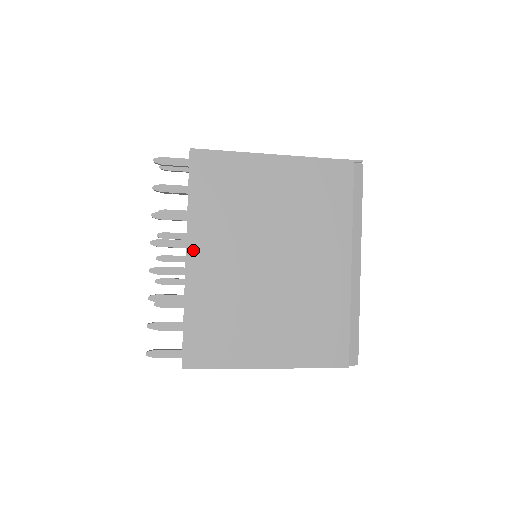
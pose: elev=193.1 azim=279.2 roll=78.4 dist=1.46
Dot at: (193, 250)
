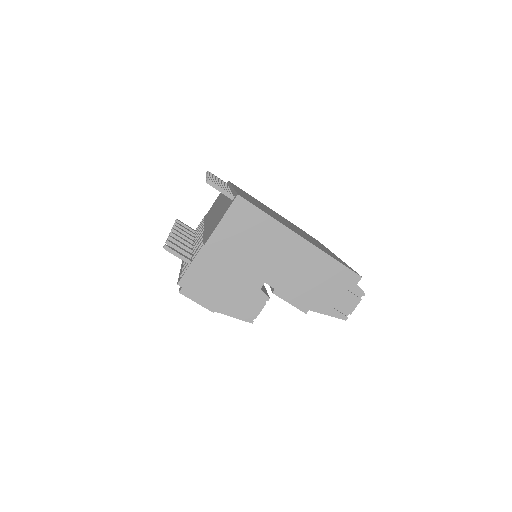
Dot at: occluded
